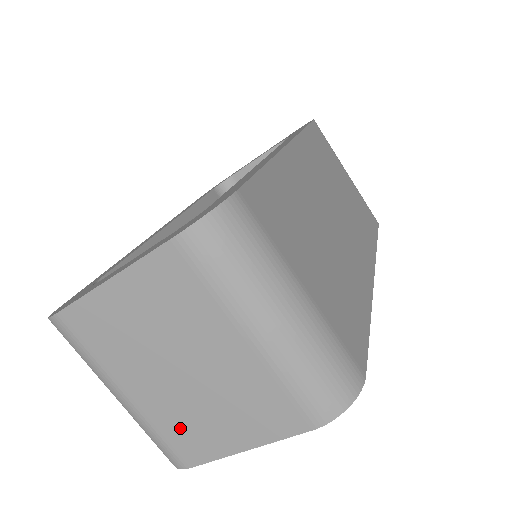
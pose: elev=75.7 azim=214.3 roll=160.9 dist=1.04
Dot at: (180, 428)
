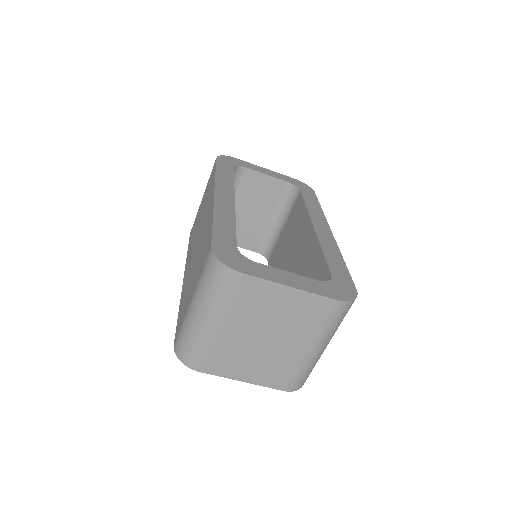
Dot at: (224, 355)
